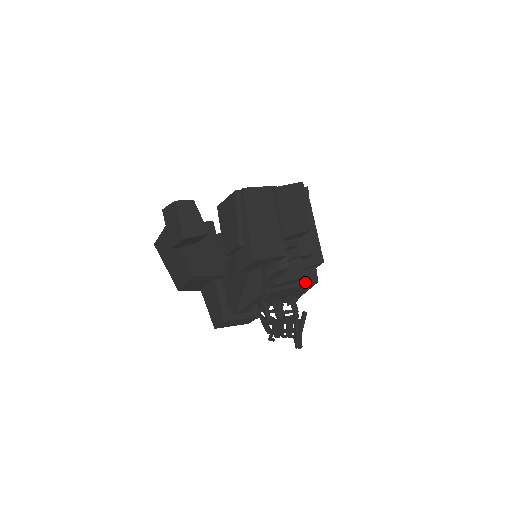
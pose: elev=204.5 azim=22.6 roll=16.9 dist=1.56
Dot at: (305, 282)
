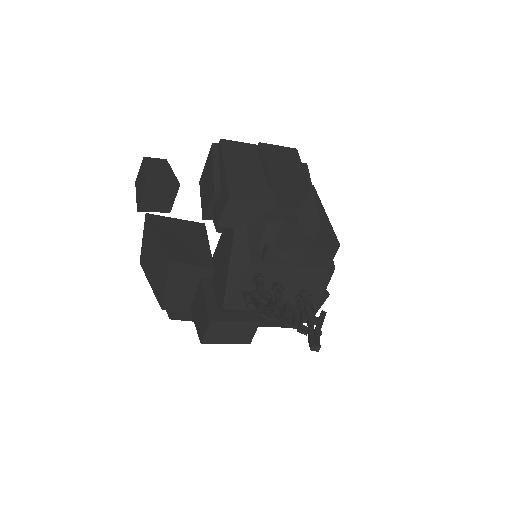
Dot at: (316, 264)
